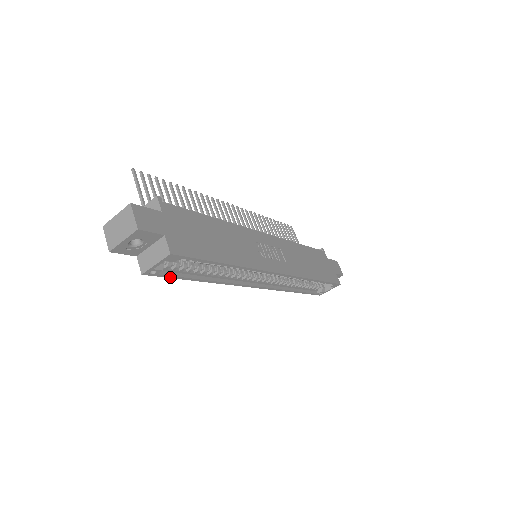
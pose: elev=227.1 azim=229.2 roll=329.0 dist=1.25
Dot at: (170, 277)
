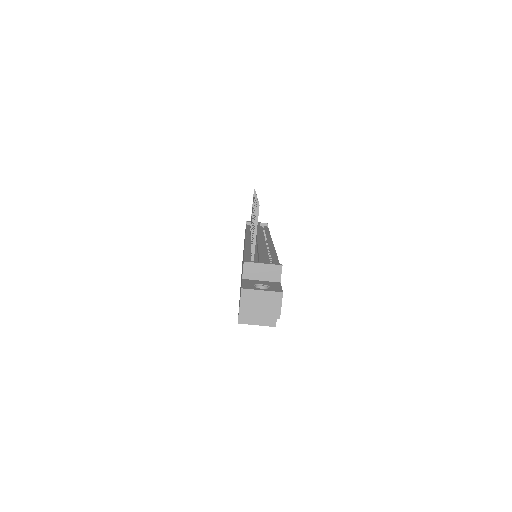
Dot at: occluded
